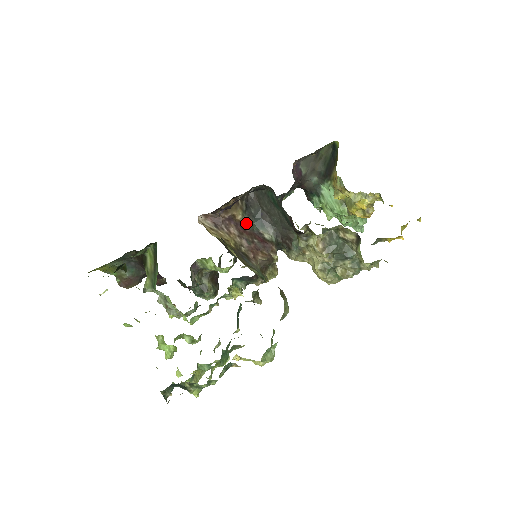
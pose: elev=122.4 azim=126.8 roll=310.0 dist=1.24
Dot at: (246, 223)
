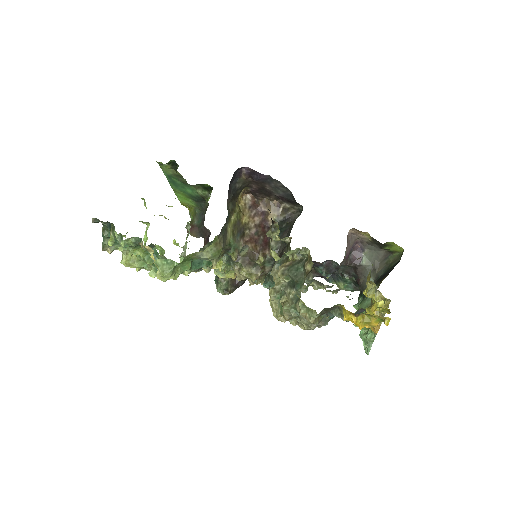
Dot at: occluded
